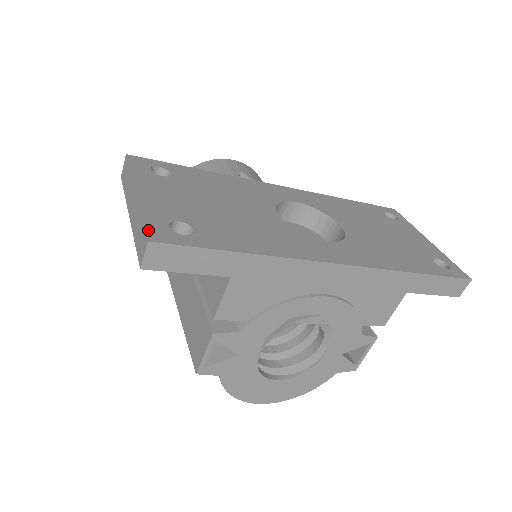
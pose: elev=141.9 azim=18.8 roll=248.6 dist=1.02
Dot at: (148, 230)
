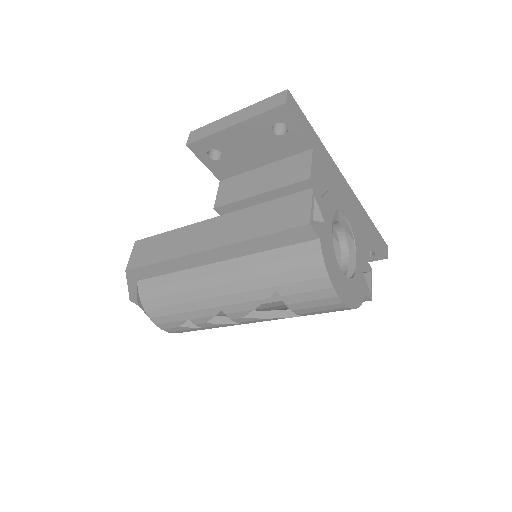
Dot at: (278, 95)
